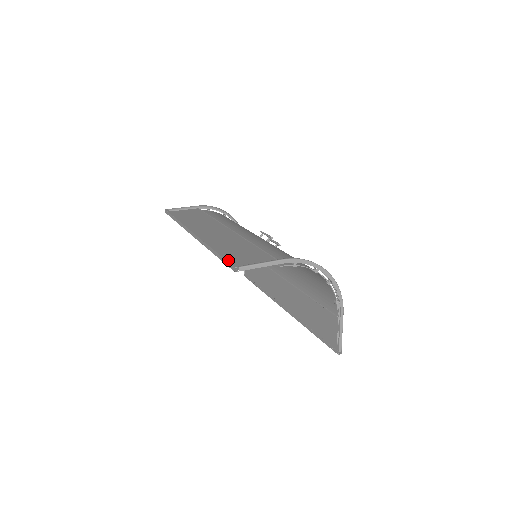
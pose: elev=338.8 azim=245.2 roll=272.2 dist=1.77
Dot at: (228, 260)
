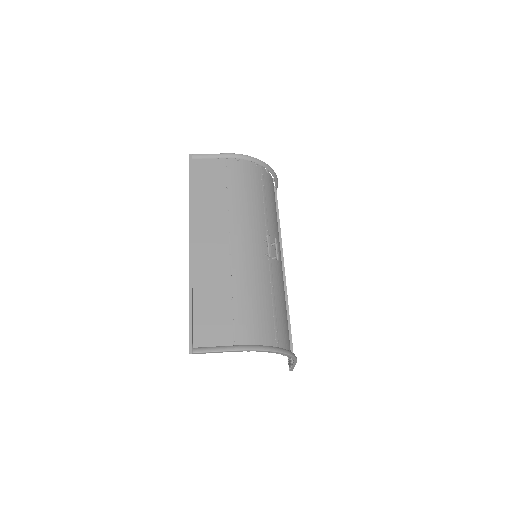
Dot at: (190, 334)
